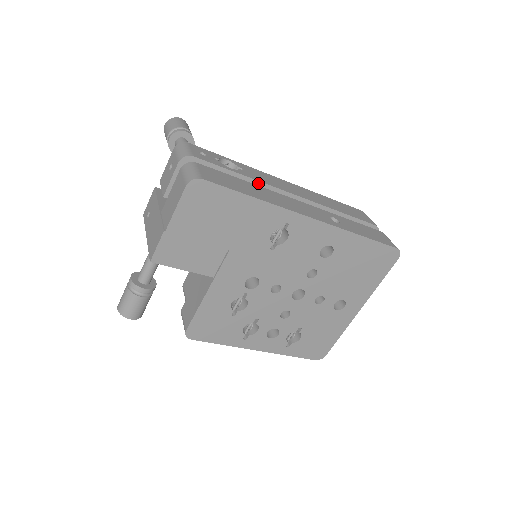
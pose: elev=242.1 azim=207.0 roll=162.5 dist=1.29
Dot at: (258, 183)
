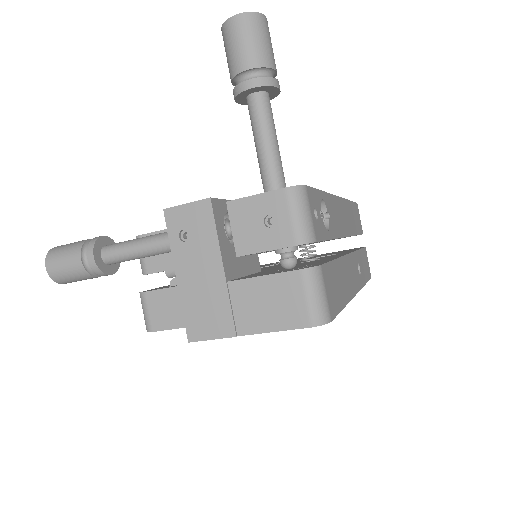
Dot at: occluded
